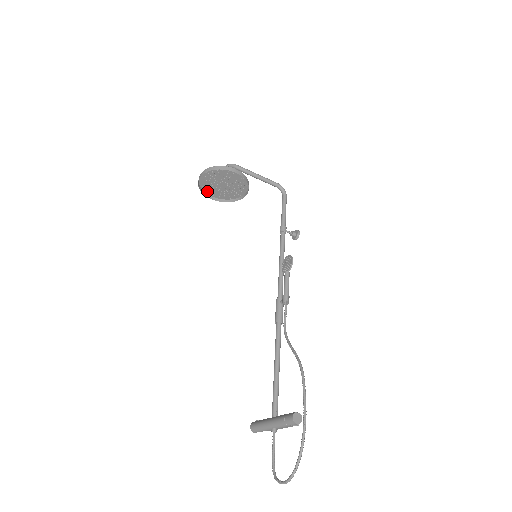
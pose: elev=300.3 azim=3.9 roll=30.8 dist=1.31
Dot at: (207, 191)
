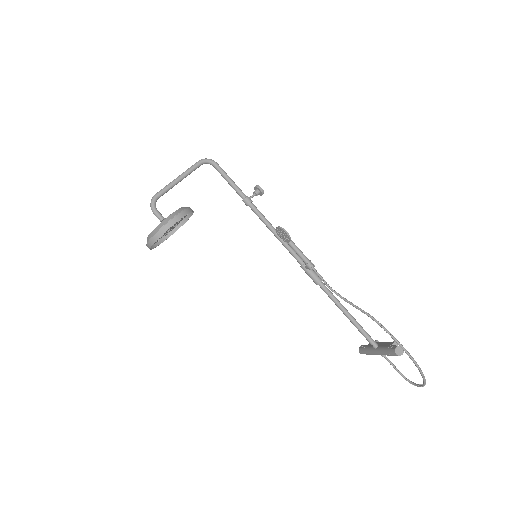
Dot at: (160, 239)
